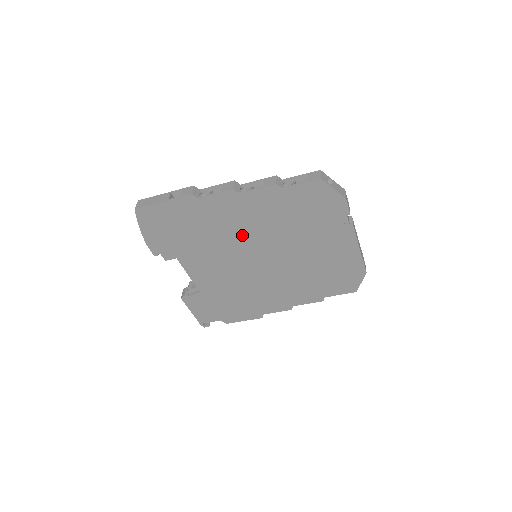
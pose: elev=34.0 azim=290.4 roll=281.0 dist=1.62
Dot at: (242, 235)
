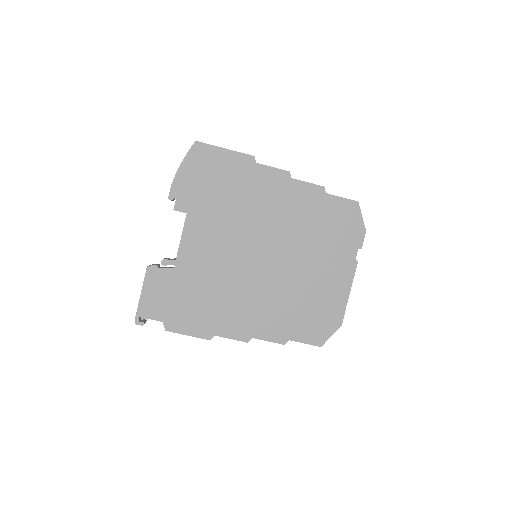
Dot at: (265, 221)
